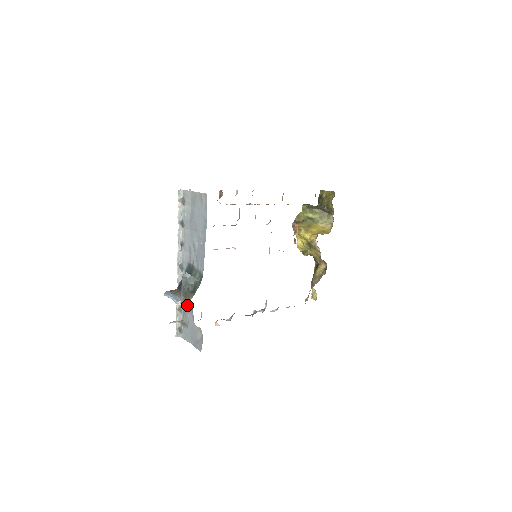
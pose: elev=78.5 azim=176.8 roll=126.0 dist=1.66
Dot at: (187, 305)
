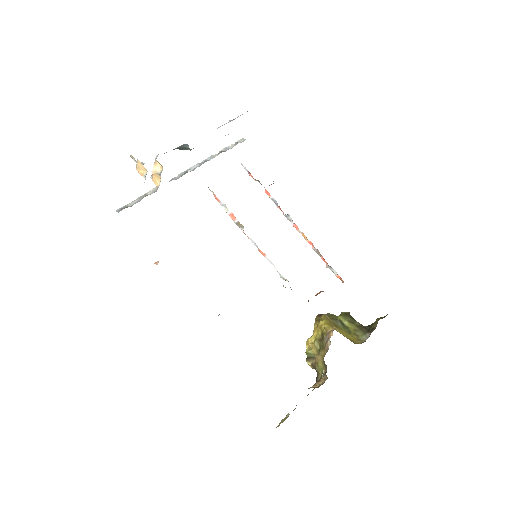
Dot at: occluded
